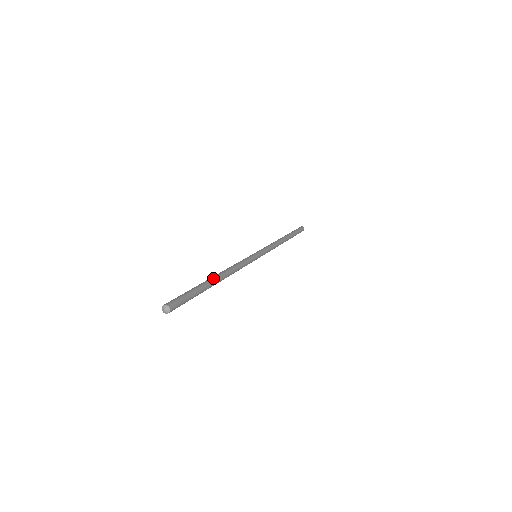
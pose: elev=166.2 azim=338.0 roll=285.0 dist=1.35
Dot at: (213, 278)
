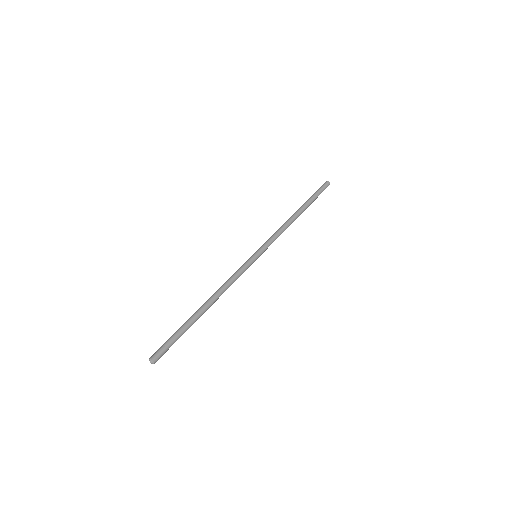
Dot at: (202, 312)
